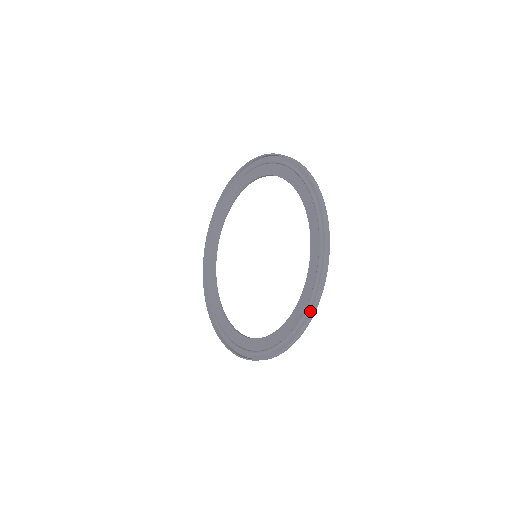
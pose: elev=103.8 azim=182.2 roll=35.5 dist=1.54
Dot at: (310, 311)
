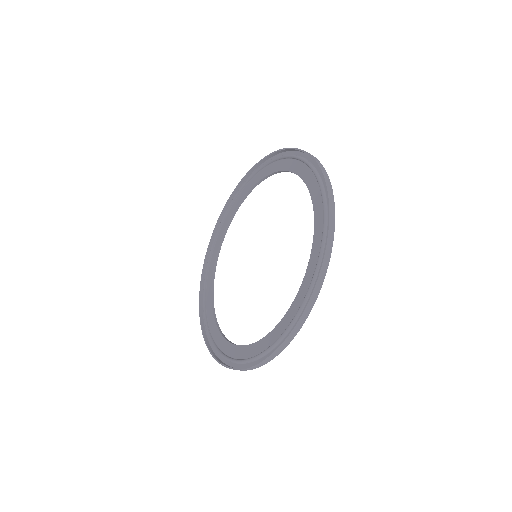
Dot at: (223, 365)
